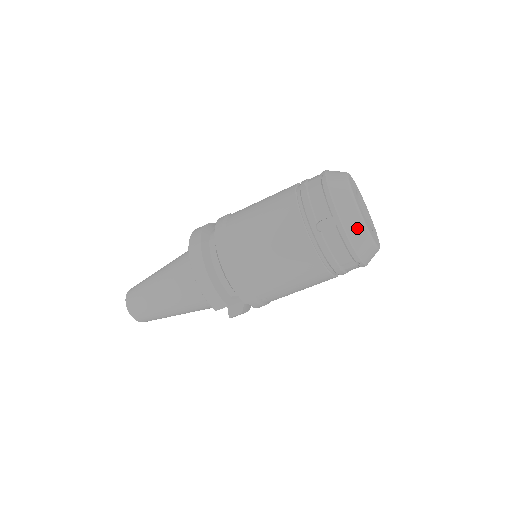
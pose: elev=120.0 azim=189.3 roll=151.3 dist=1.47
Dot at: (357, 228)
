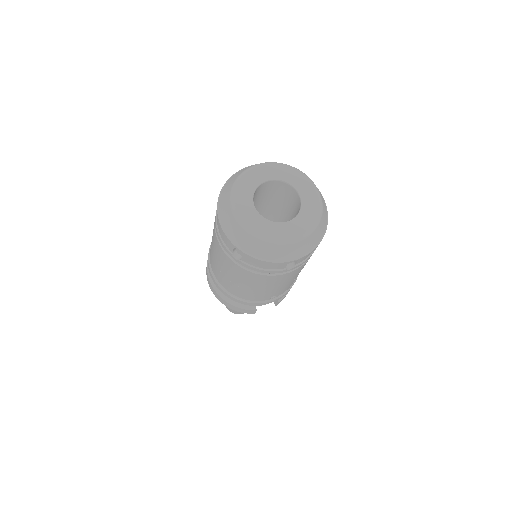
Dot at: (258, 246)
